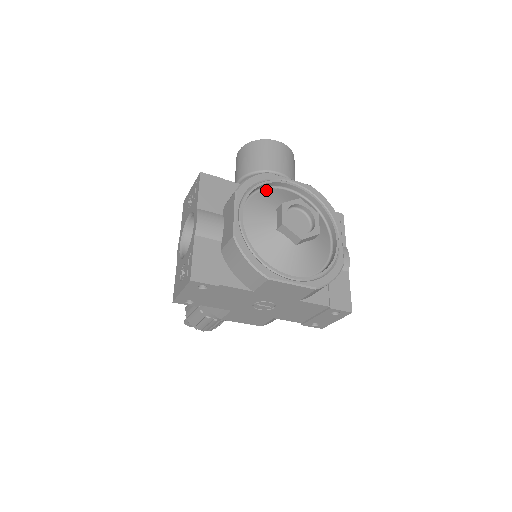
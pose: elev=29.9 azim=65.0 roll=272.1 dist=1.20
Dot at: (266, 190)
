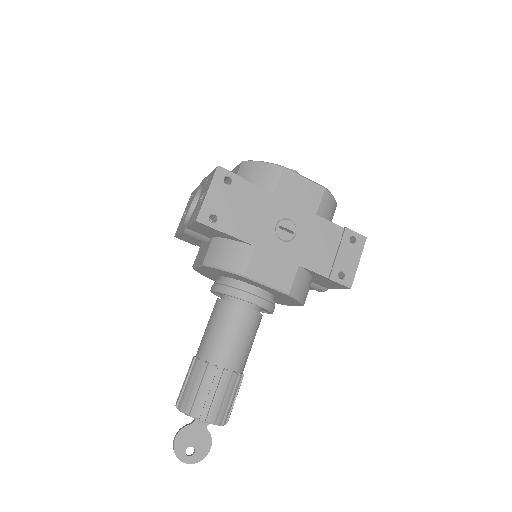
Dot at: occluded
